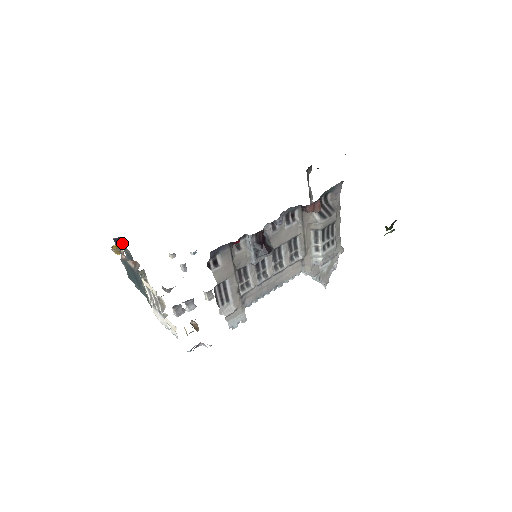
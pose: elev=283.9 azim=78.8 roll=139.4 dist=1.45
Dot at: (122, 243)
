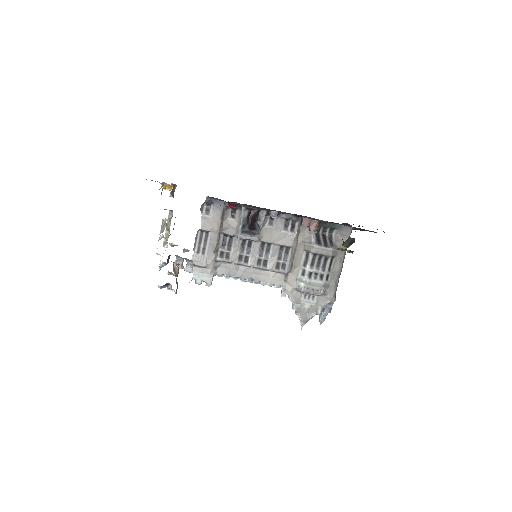
Dot at: (172, 185)
